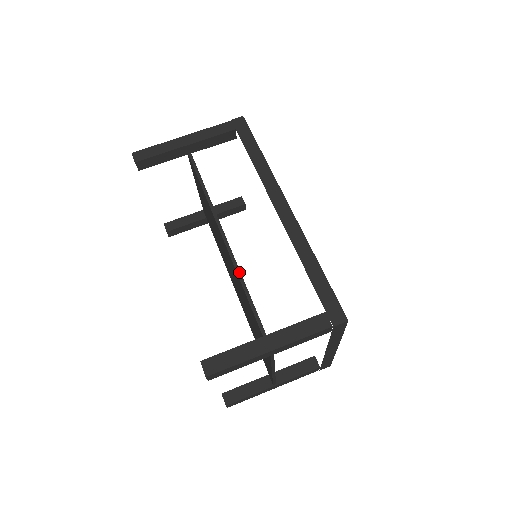
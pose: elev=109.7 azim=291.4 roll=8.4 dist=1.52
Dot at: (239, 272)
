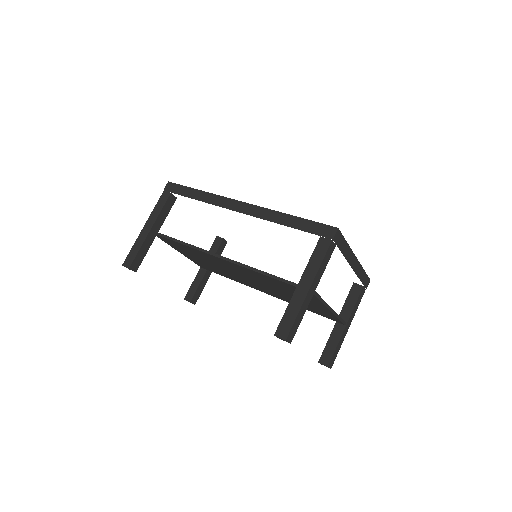
Dot at: (250, 268)
